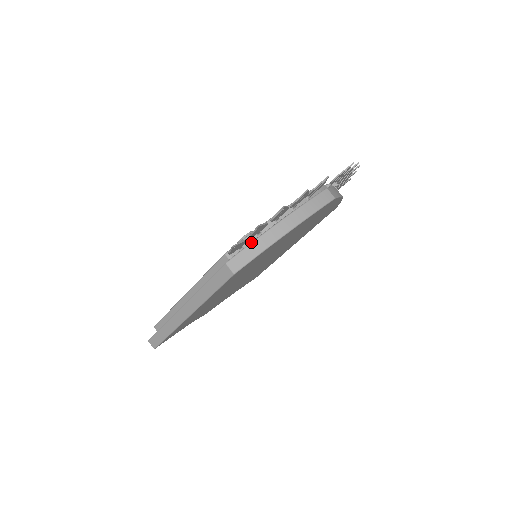
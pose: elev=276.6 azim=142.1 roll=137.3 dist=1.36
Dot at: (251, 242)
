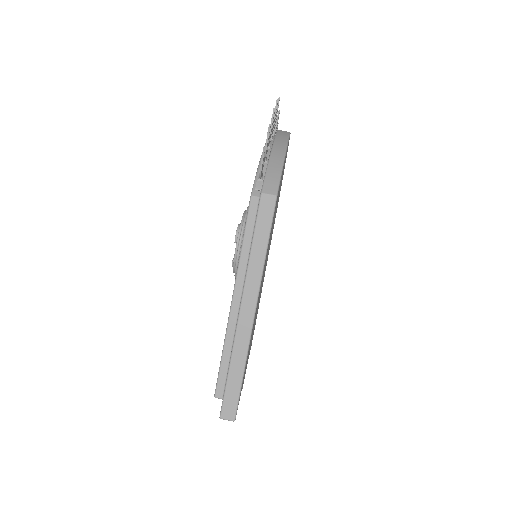
Dot at: (266, 167)
